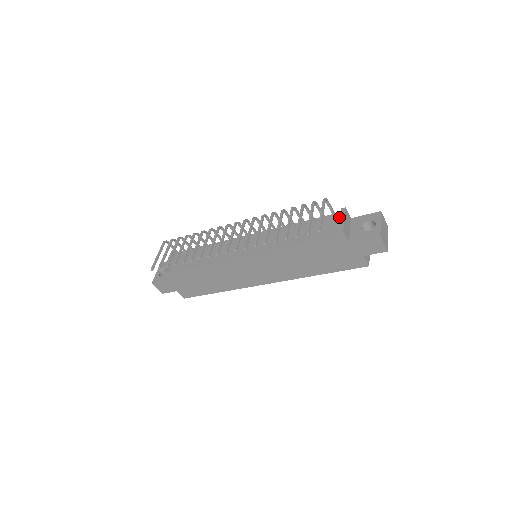
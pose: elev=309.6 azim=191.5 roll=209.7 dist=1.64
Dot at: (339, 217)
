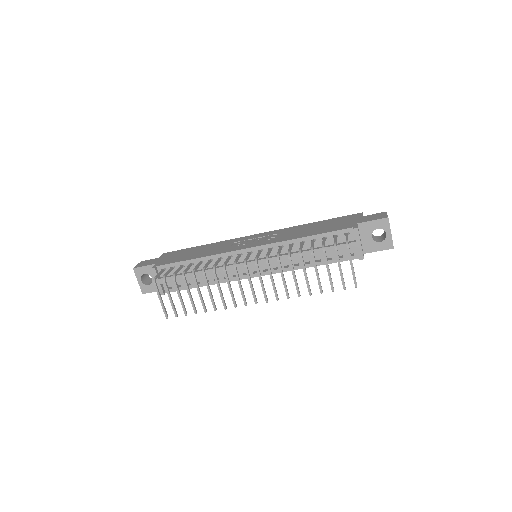
Dot at: (351, 235)
